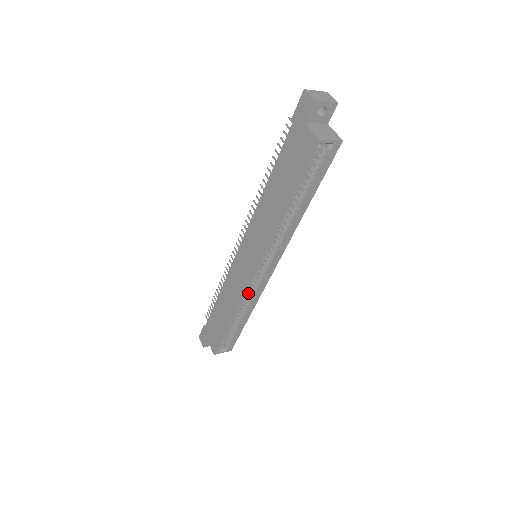
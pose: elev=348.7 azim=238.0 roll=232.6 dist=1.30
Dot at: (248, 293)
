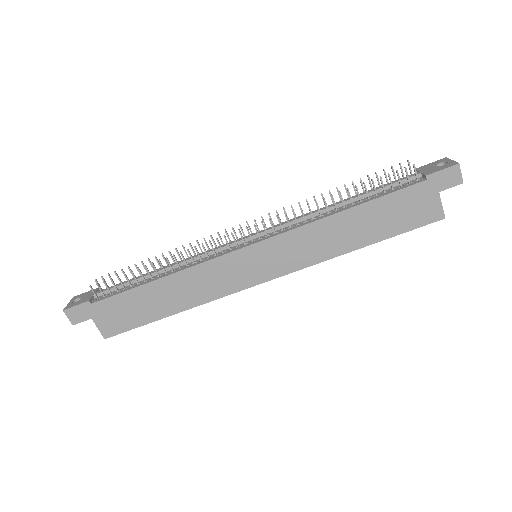
Dot at: occluded
